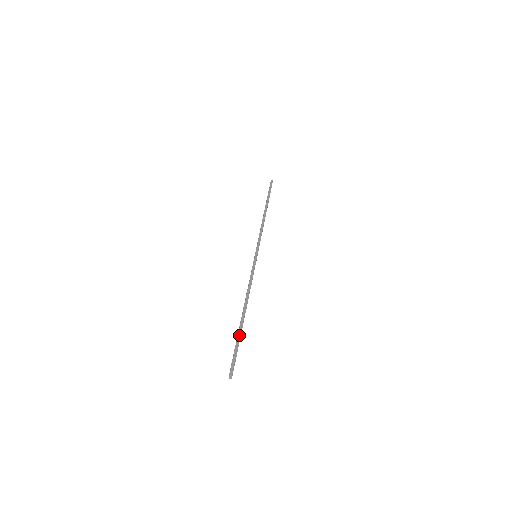
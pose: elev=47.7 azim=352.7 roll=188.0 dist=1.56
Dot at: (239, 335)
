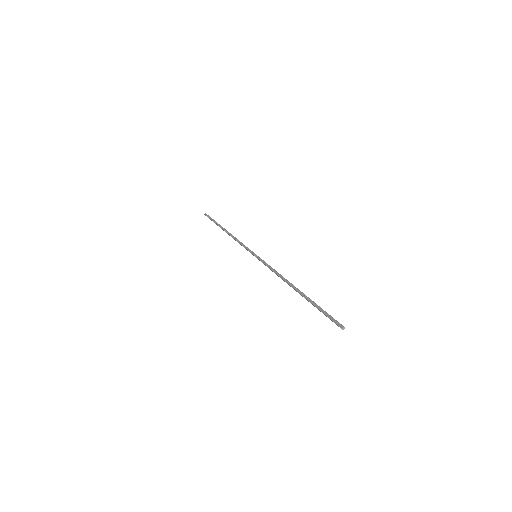
Dot at: (314, 302)
